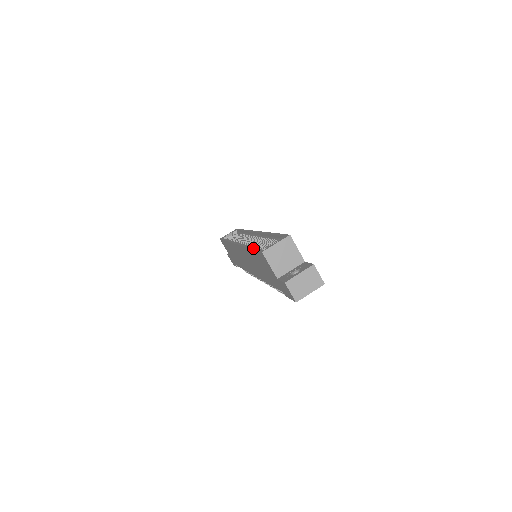
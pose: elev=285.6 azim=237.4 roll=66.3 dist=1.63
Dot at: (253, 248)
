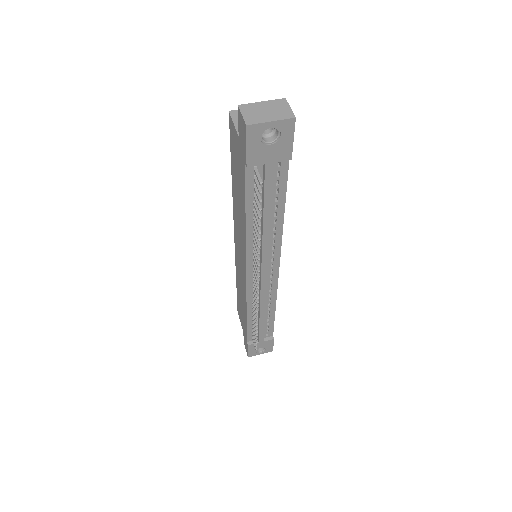
Dot at: occluded
